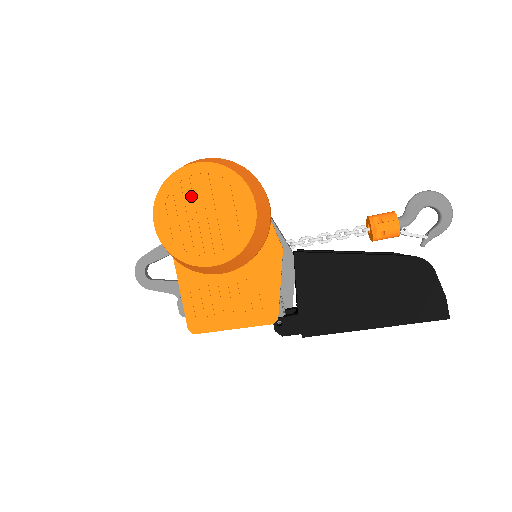
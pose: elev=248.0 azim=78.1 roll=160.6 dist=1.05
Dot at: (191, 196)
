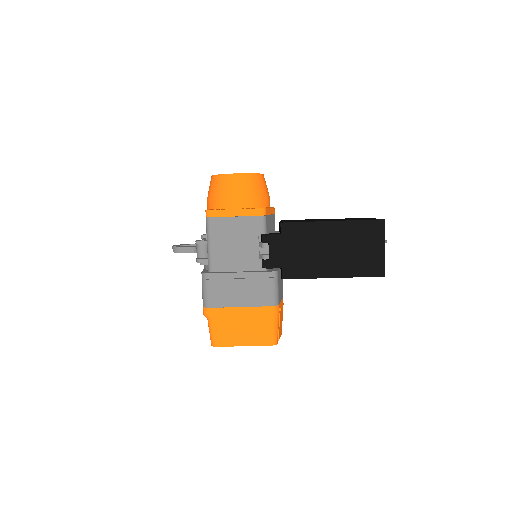
Dot at: occluded
